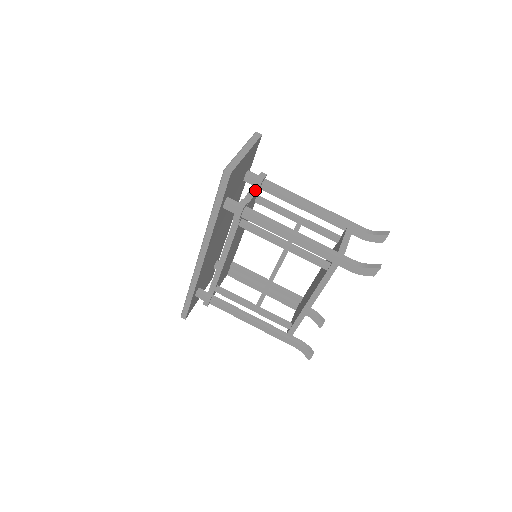
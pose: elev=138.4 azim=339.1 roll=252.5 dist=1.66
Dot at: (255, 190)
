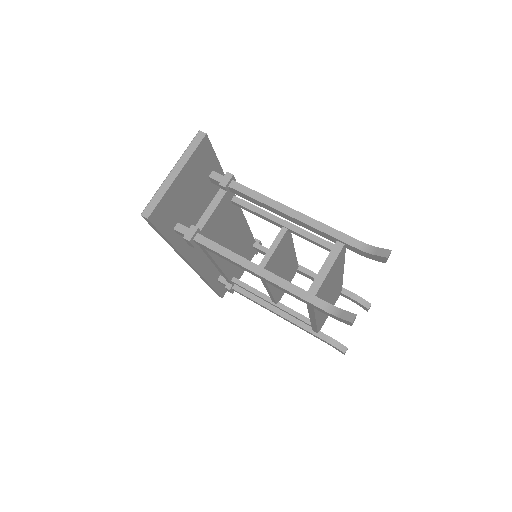
Dot at: (217, 201)
